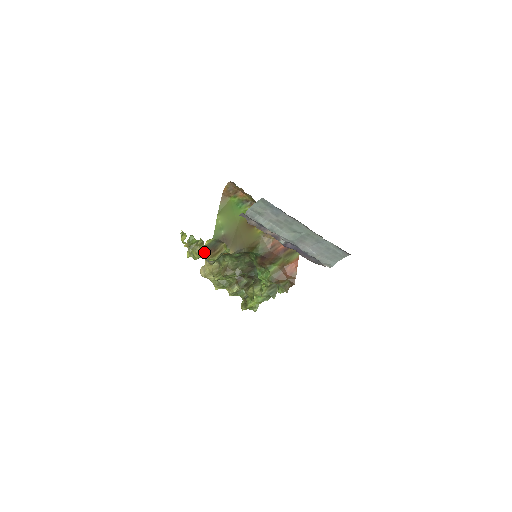
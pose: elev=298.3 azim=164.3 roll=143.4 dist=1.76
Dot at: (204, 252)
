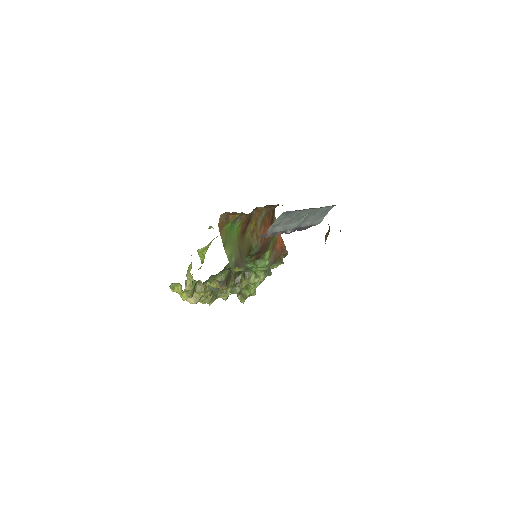
Dot at: (222, 287)
